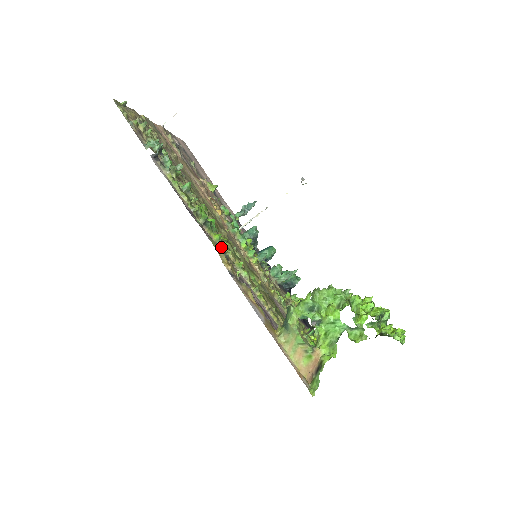
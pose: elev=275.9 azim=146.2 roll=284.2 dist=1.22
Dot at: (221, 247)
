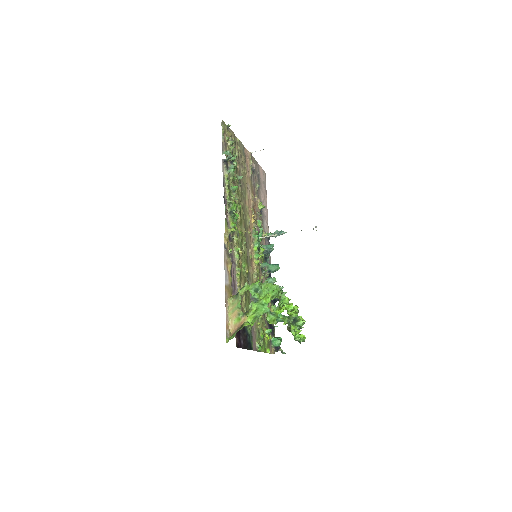
Dot at: (230, 229)
